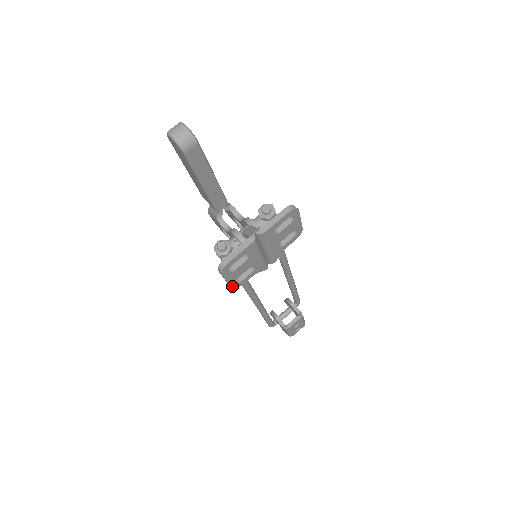
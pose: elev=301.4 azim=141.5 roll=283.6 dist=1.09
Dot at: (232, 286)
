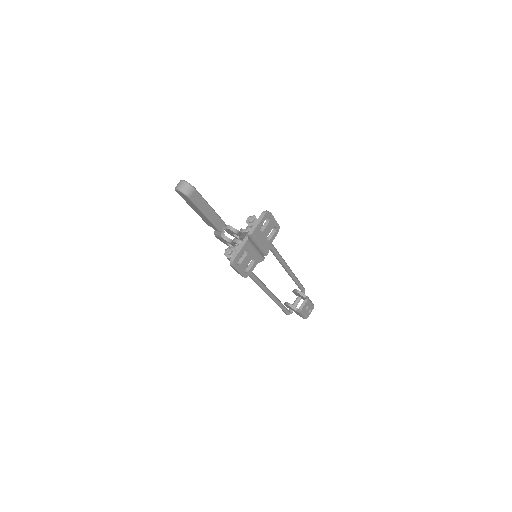
Dot at: (243, 276)
